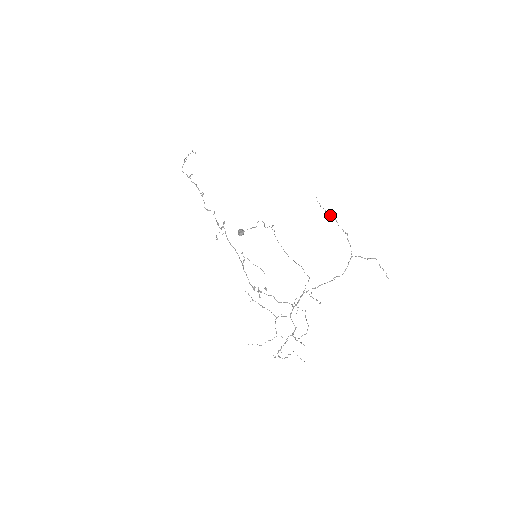
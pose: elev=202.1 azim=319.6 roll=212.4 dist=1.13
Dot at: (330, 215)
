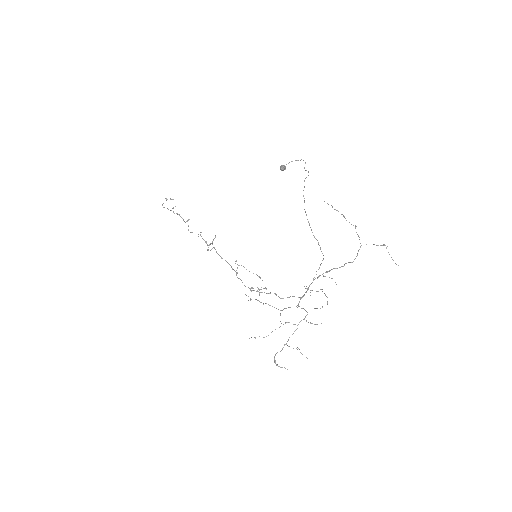
Dot at: (337, 210)
